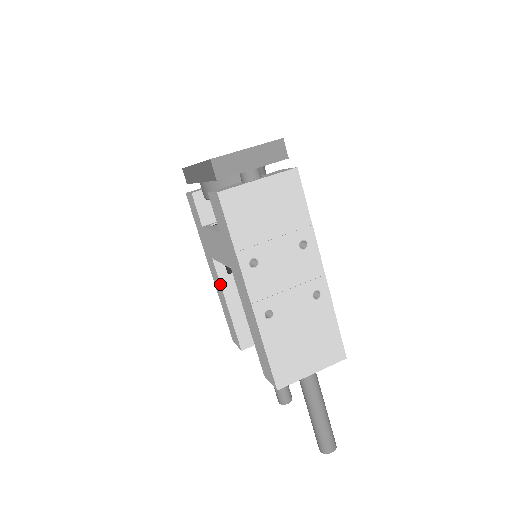
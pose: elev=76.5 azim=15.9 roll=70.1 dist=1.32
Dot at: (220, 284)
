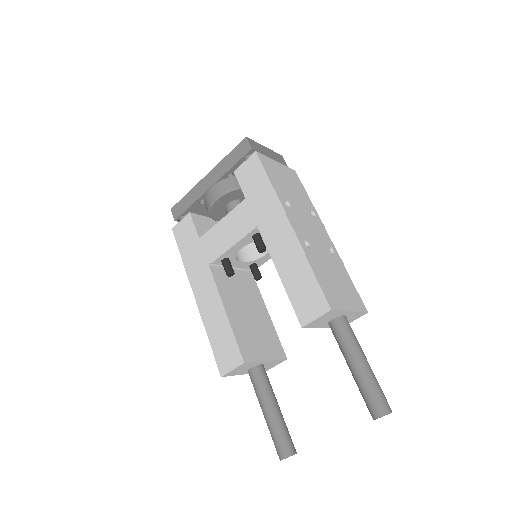
Dot at: (217, 290)
